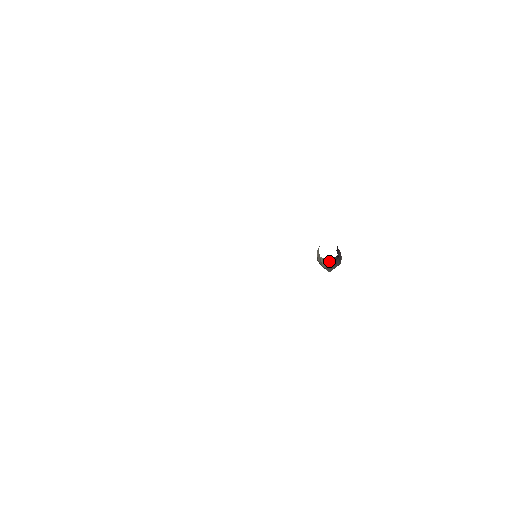
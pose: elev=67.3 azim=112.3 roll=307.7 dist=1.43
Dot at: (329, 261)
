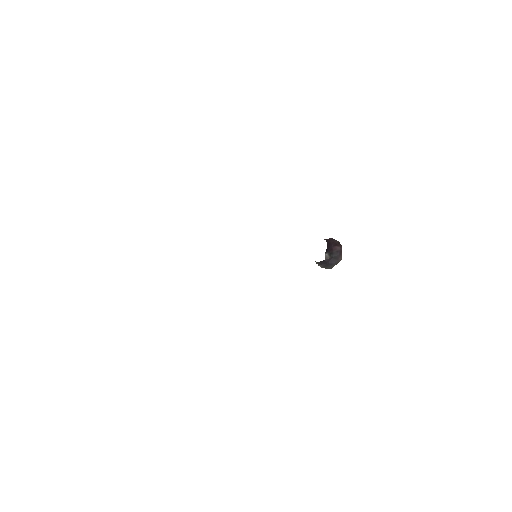
Dot at: (320, 263)
